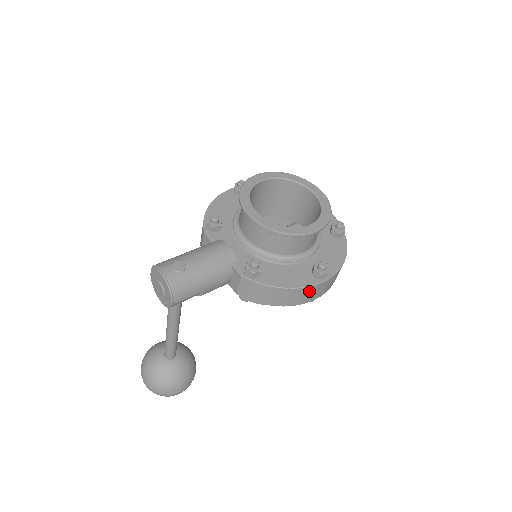
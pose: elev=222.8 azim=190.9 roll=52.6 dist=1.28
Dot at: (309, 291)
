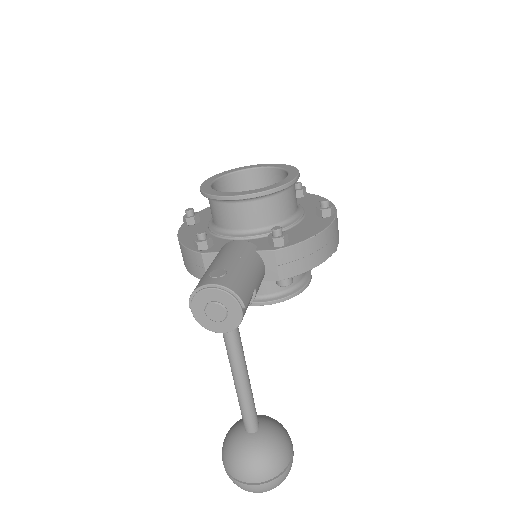
Dot at: (333, 230)
